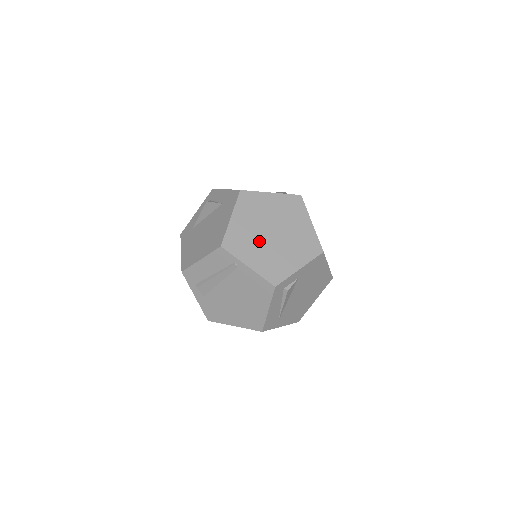
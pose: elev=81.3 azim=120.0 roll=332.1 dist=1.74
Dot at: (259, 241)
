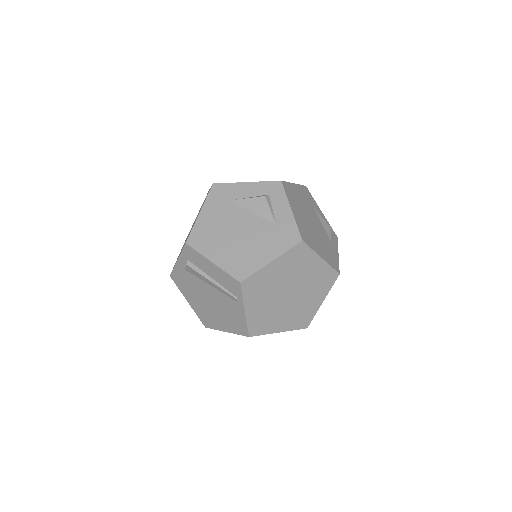
Dot at: (273, 295)
